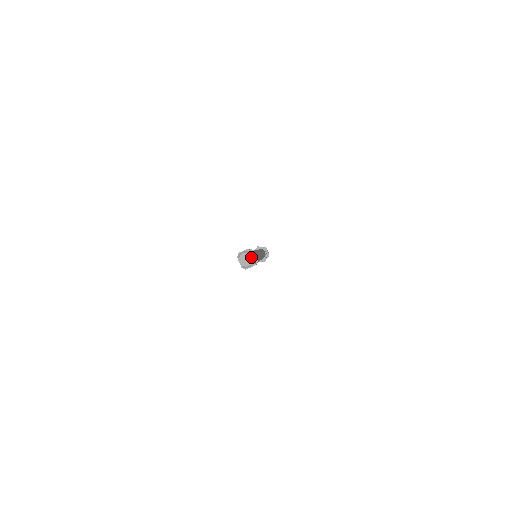
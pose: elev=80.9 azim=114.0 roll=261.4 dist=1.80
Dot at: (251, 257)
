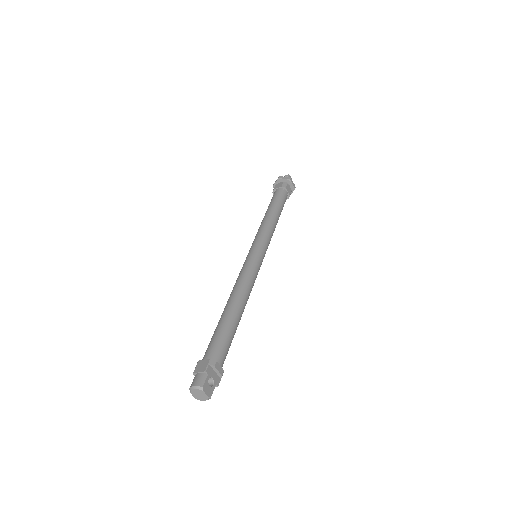
Dot at: (205, 394)
